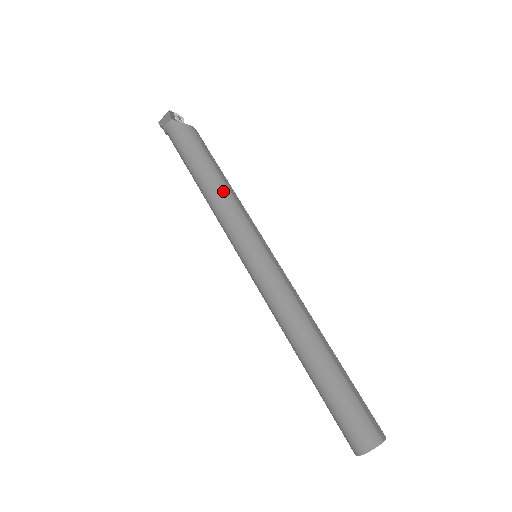
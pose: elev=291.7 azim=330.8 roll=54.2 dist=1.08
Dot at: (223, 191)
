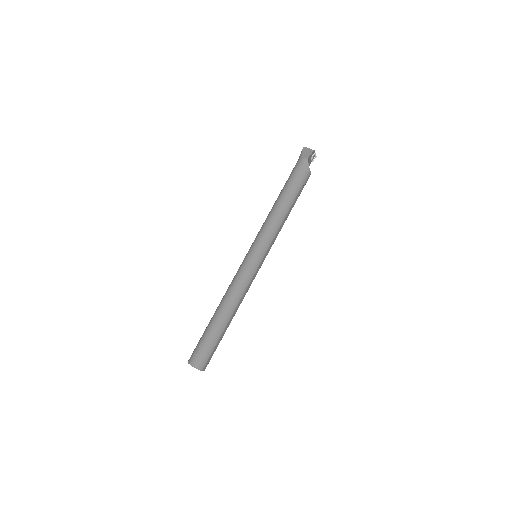
Dot at: (281, 217)
